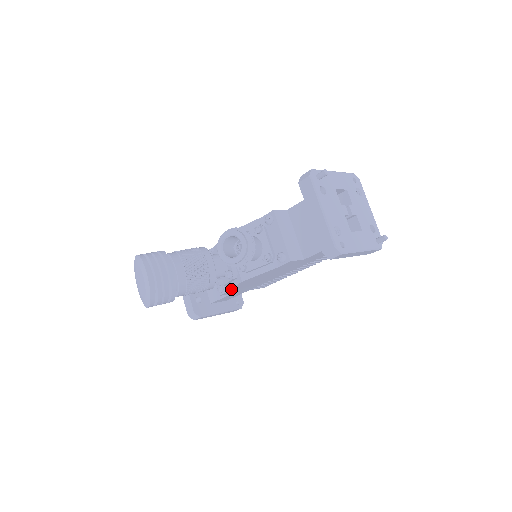
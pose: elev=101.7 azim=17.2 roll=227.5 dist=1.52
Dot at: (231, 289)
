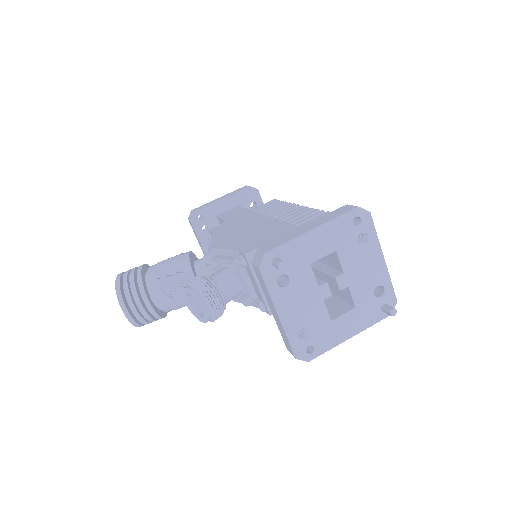
Dot at: occluded
